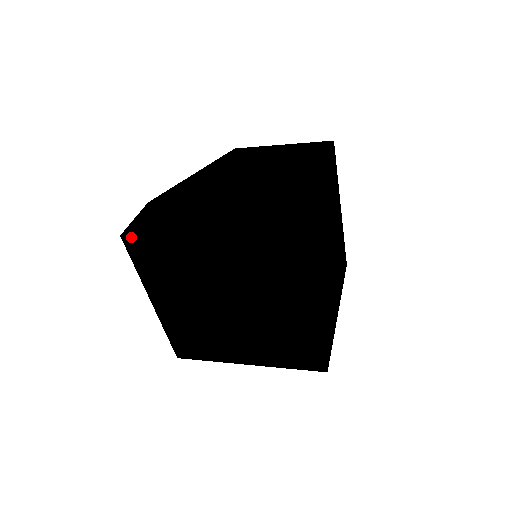
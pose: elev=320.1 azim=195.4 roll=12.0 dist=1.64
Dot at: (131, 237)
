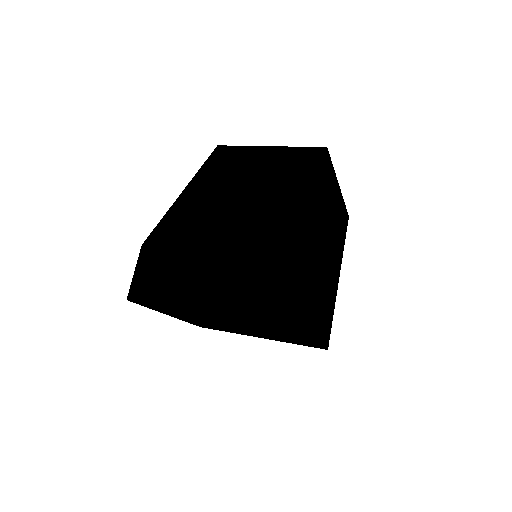
Dot at: (137, 302)
